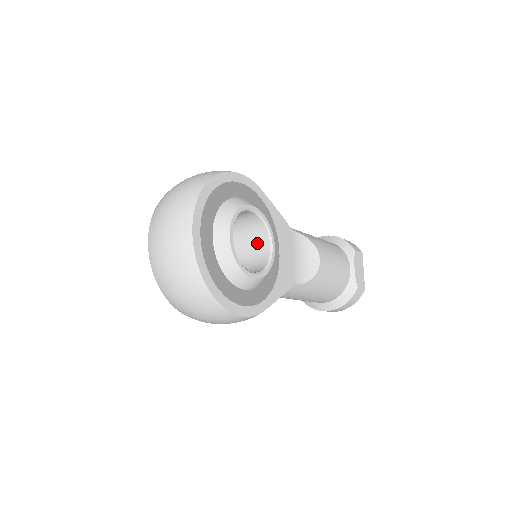
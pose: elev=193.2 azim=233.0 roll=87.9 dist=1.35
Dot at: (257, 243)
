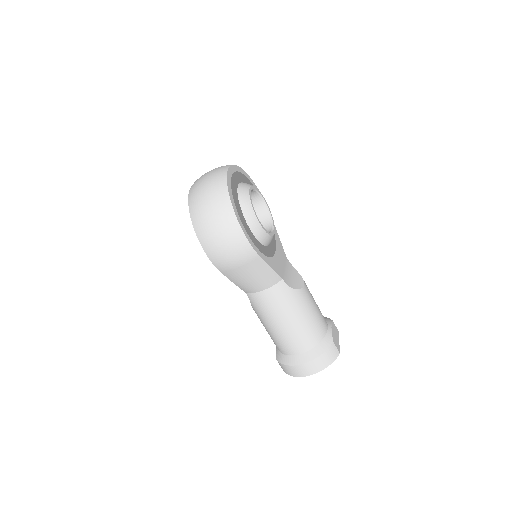
Dot at: occluded
